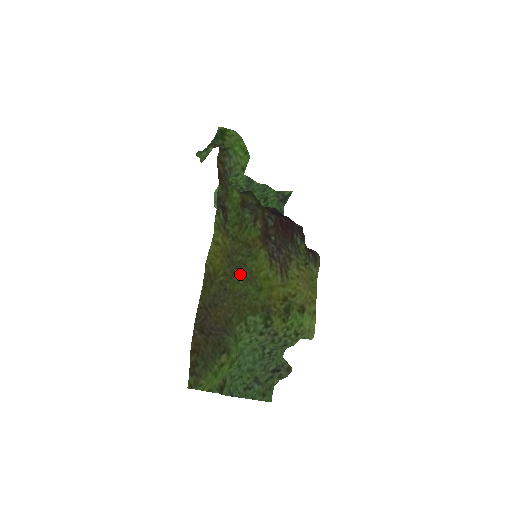
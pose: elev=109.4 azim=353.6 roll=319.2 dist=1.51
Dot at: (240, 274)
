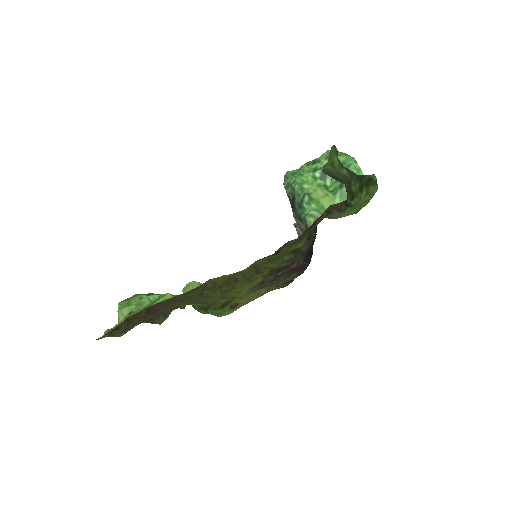
Dot at: (225, 287)
